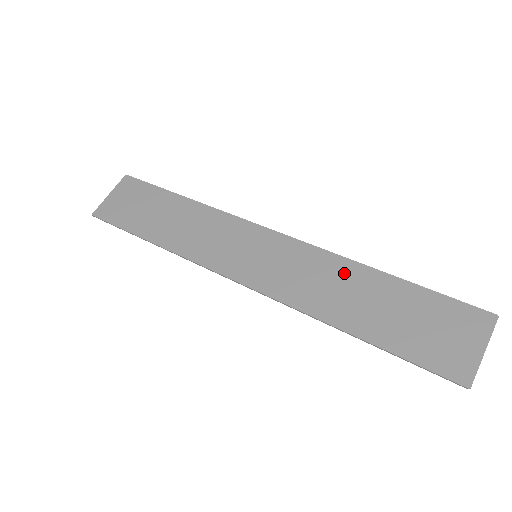
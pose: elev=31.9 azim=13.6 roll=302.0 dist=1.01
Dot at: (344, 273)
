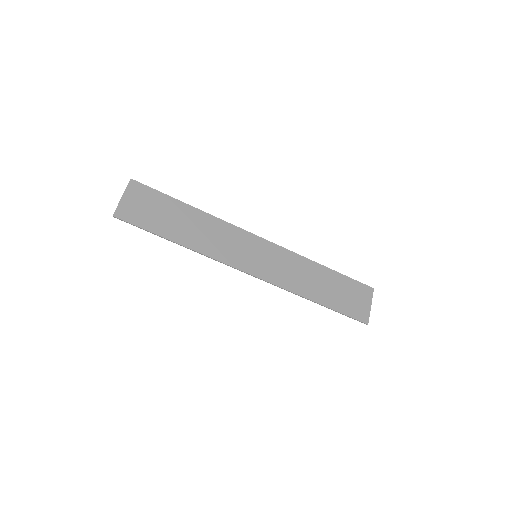
Dot at: (307, 267)
